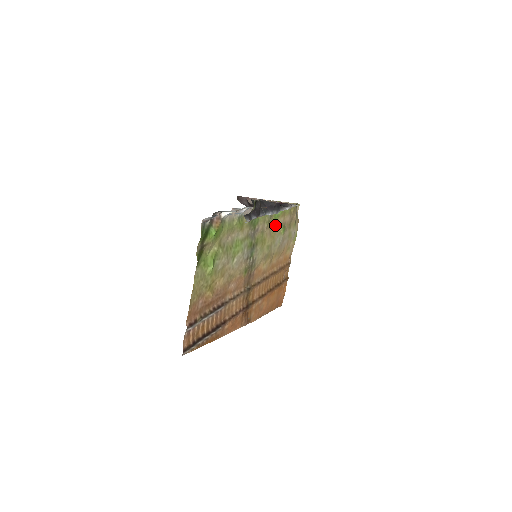
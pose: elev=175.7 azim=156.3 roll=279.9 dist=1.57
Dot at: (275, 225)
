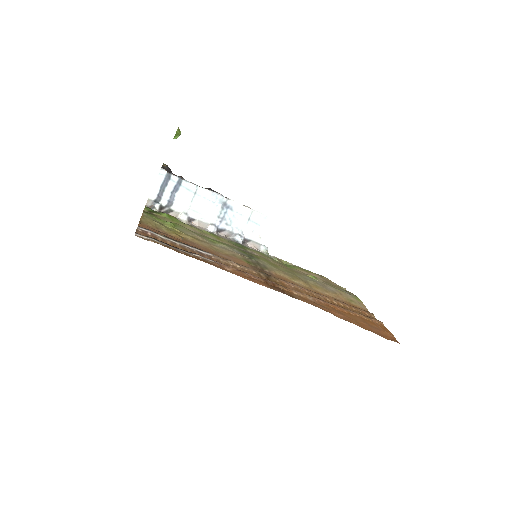
Dot at: occluded
